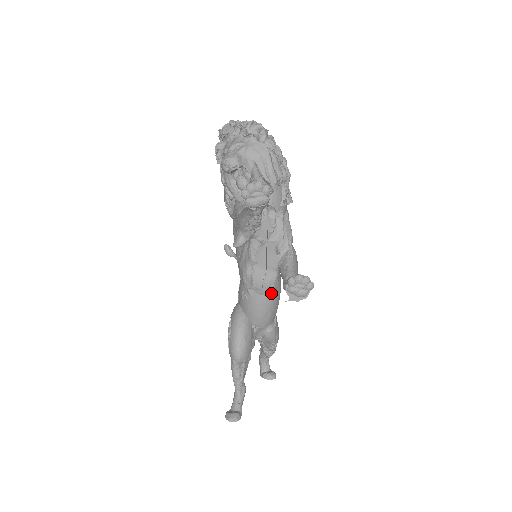
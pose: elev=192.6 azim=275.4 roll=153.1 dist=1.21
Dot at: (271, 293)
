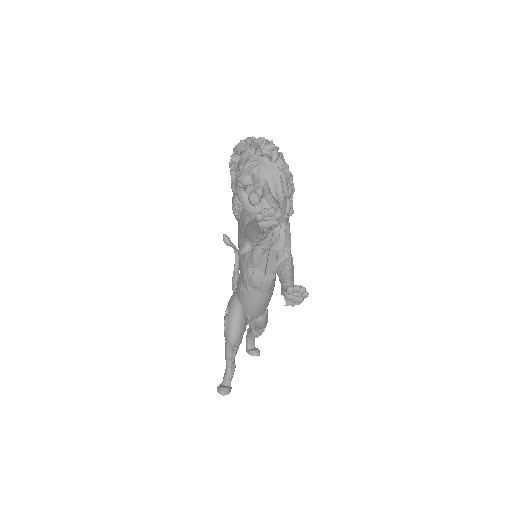
Dot at: (267, 291)
